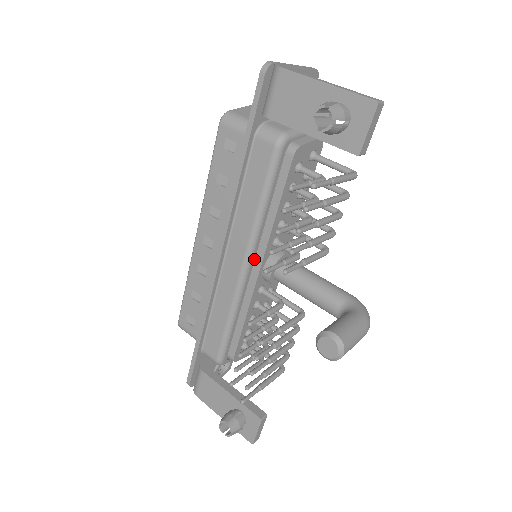
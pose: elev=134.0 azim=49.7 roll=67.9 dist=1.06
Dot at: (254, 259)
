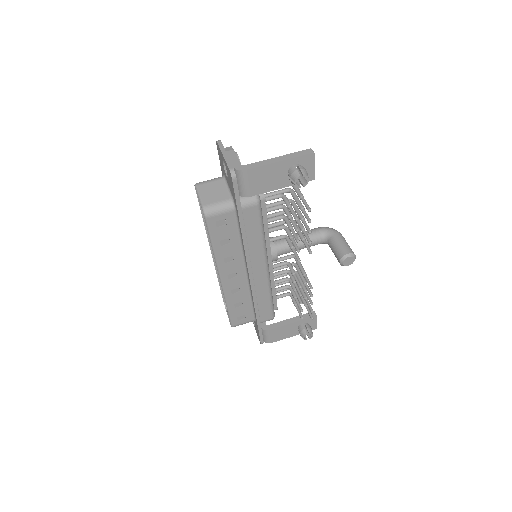
Dot at: occluded
